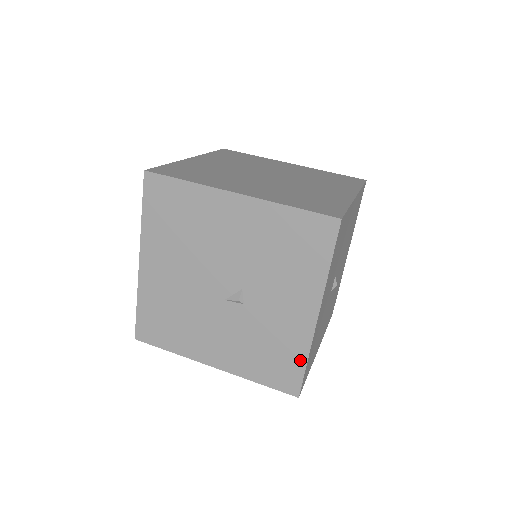
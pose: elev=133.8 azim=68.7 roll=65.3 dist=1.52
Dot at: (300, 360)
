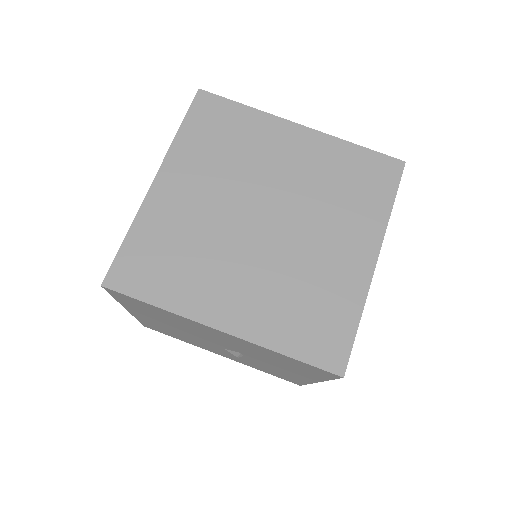
Dot at: (301, 382)
